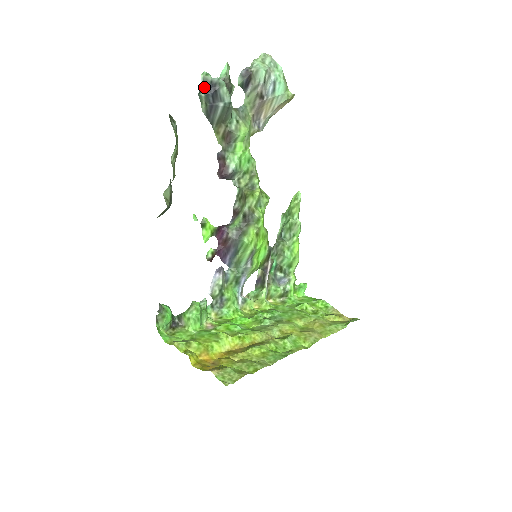
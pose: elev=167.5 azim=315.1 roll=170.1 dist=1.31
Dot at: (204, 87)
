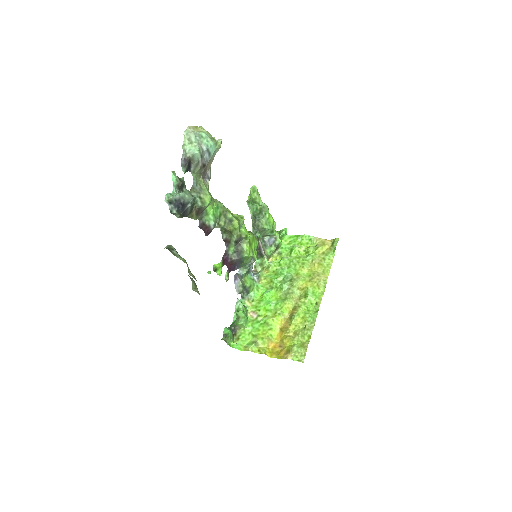
Dot at: (172, 206)
